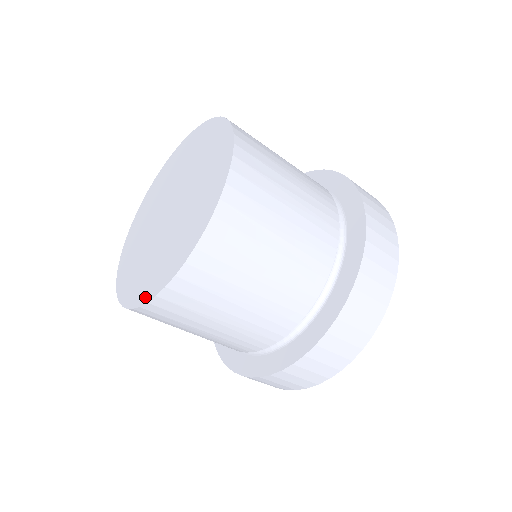
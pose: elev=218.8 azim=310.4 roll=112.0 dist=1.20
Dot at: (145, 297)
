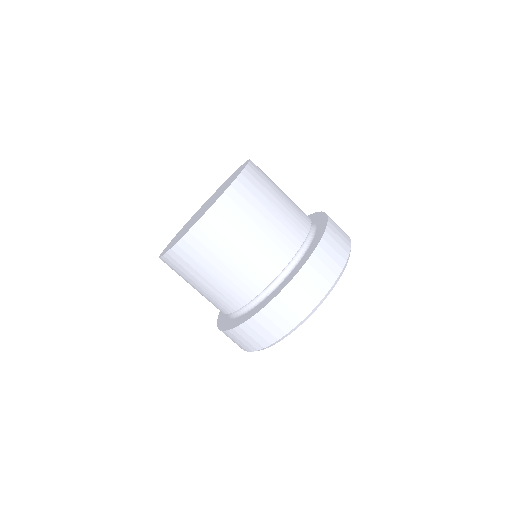
Dot at: occluded
